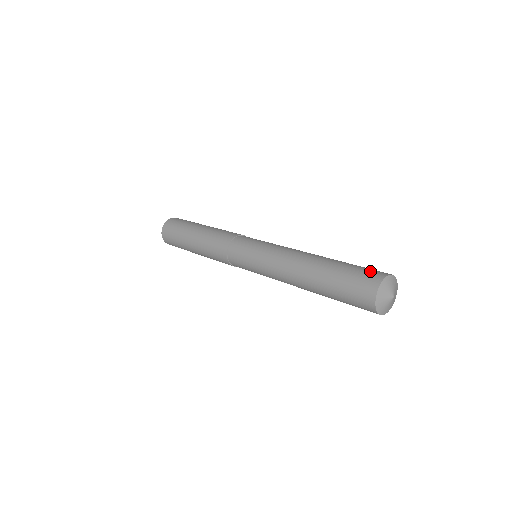
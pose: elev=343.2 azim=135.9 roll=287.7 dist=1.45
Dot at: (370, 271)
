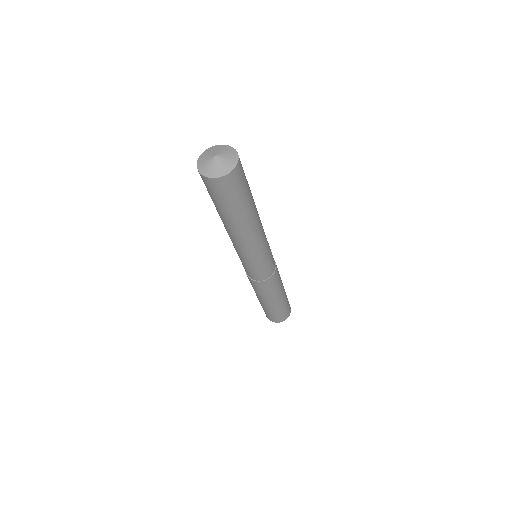
Dot at: occluded
